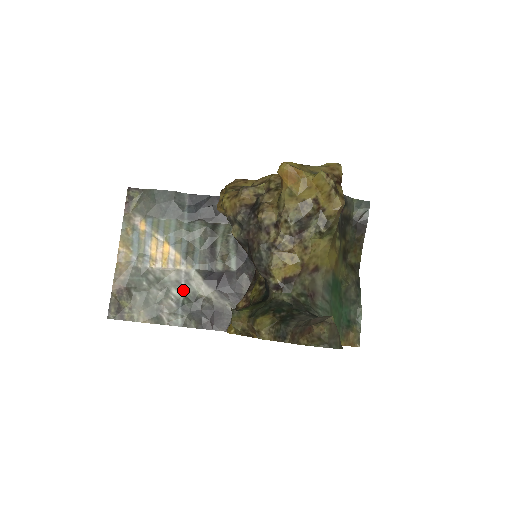
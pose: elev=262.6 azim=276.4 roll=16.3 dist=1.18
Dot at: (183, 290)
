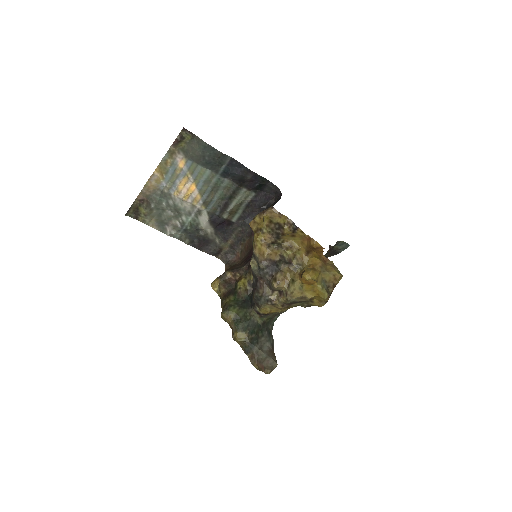
Dot at: (191, 219)
